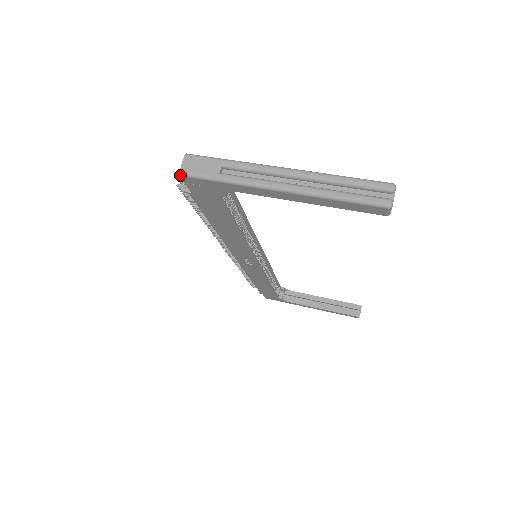
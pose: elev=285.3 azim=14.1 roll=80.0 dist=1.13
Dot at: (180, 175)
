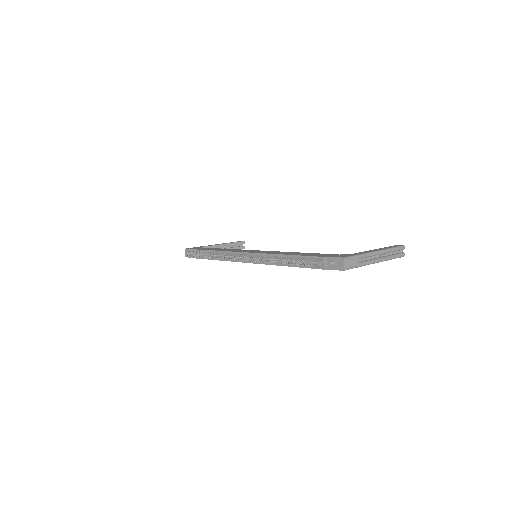
Dot at: occluded
